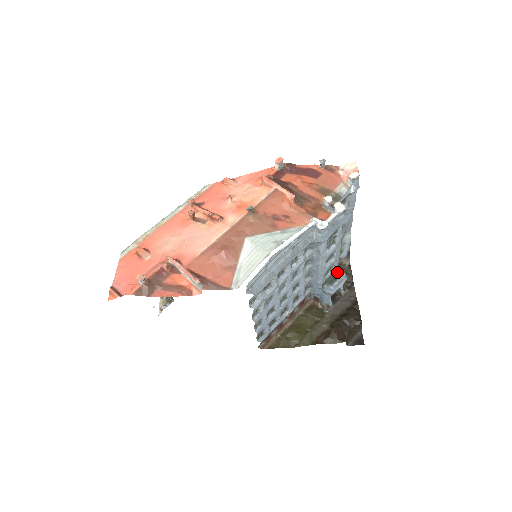
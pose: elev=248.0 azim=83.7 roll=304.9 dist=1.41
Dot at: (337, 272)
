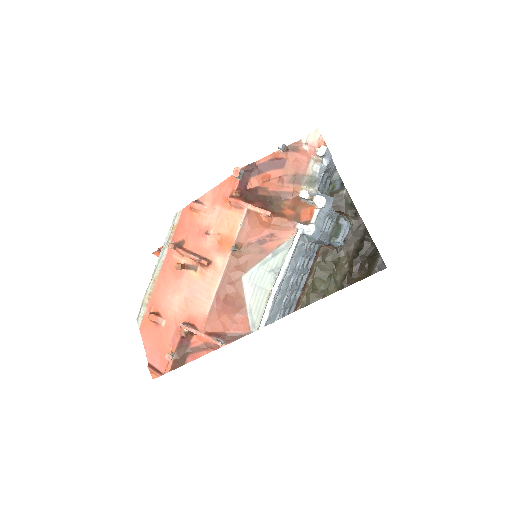
Dot at: (338, 222)
